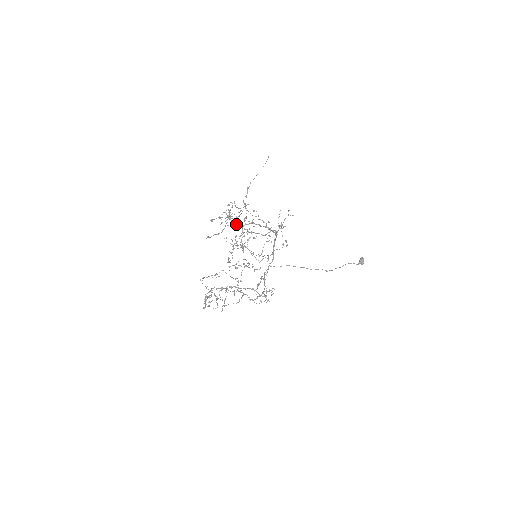
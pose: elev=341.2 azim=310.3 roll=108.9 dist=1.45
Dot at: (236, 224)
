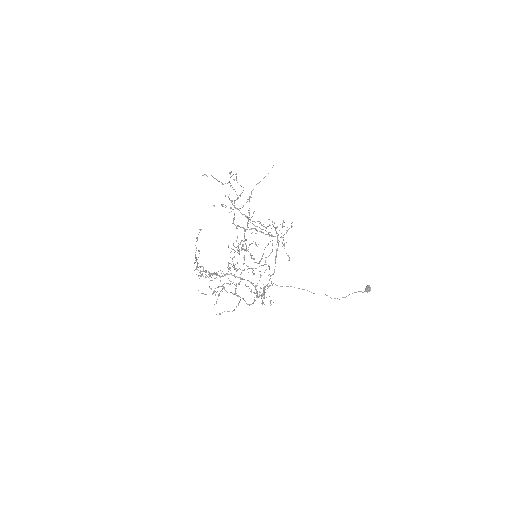
Dot at: occluded
